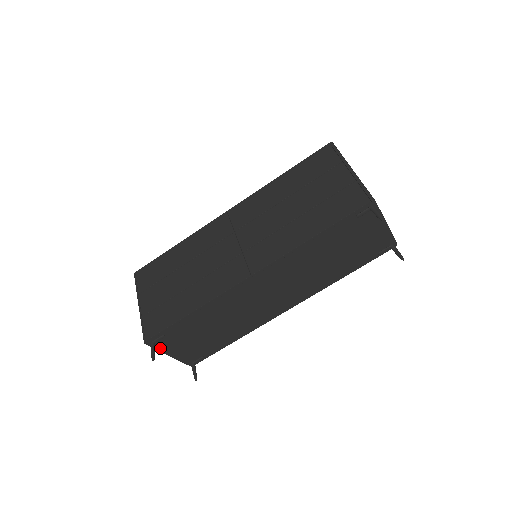
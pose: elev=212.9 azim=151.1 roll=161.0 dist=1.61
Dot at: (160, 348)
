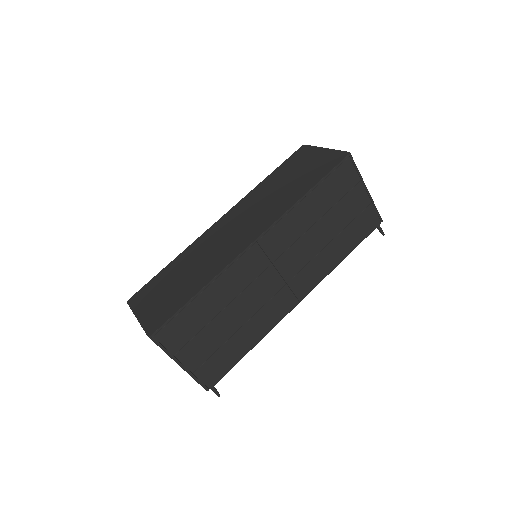
Dot at: occluded
